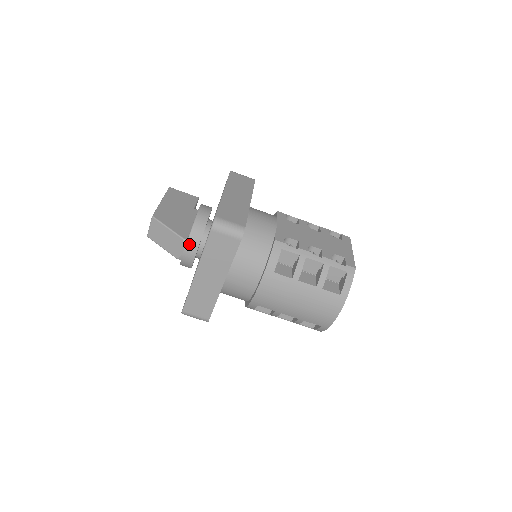
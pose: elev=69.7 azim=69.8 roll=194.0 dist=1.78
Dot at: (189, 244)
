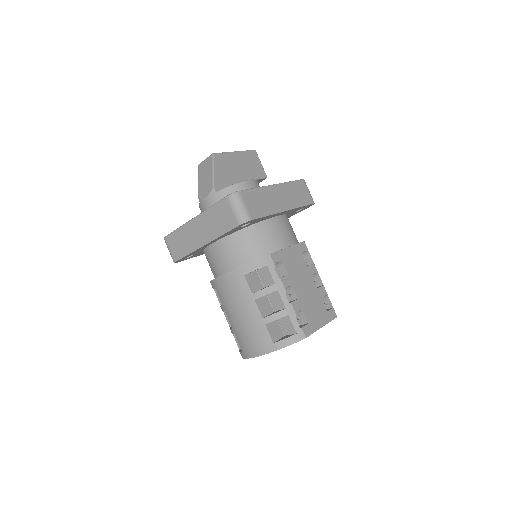
Dot at: (213, 196)
